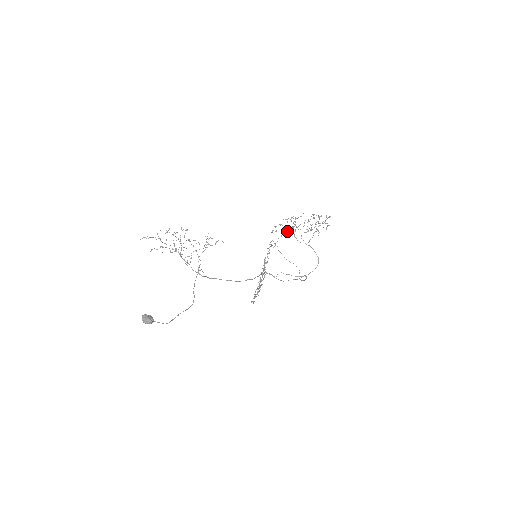
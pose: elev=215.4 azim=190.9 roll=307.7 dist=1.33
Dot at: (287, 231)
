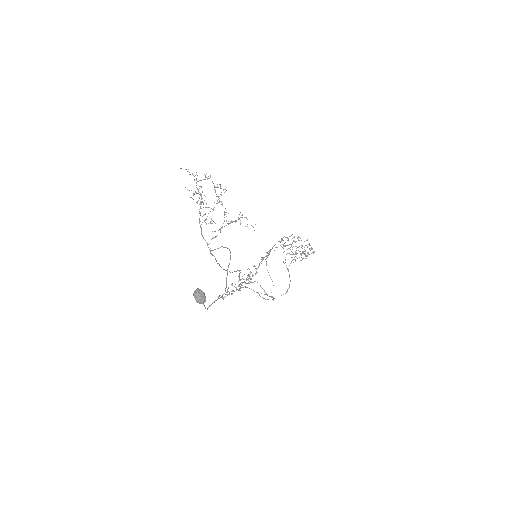
Dot at: (283, 245)
